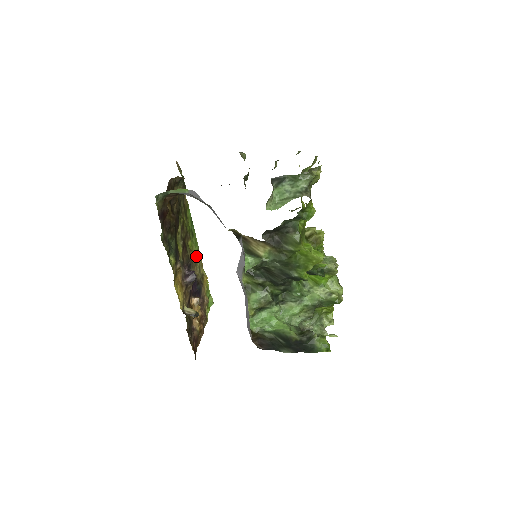
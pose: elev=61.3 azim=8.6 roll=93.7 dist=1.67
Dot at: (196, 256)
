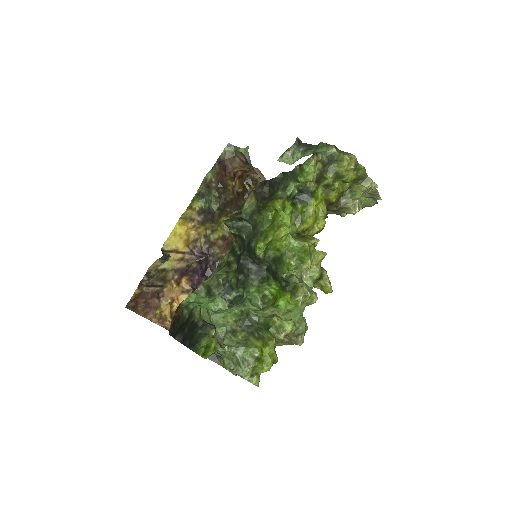
Dot at: occluded
